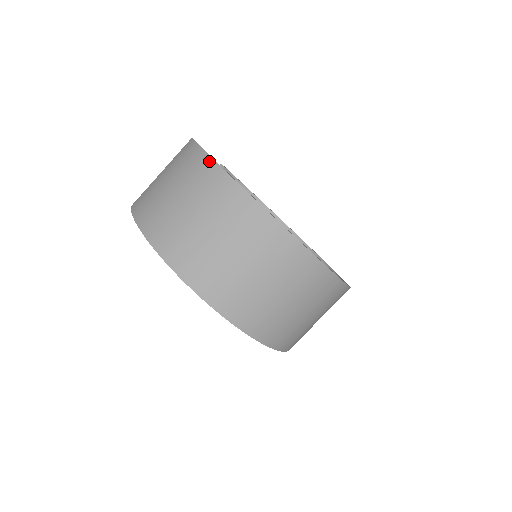
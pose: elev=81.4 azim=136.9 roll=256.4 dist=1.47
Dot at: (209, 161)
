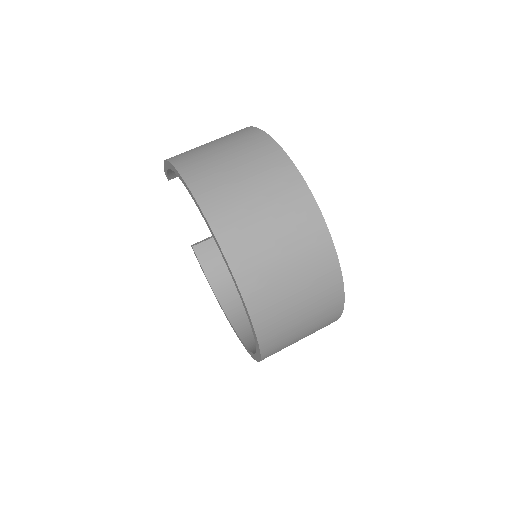
Dot at: occluded
